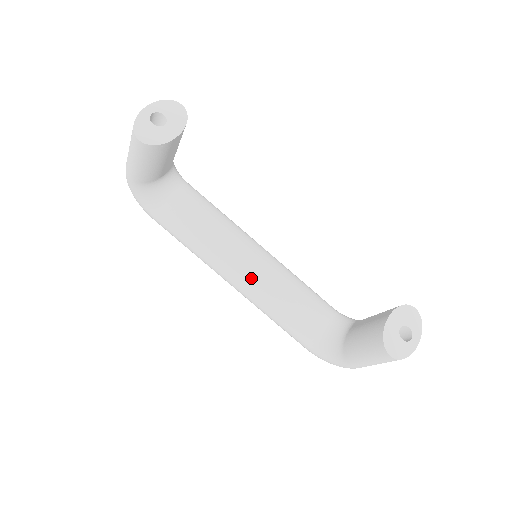
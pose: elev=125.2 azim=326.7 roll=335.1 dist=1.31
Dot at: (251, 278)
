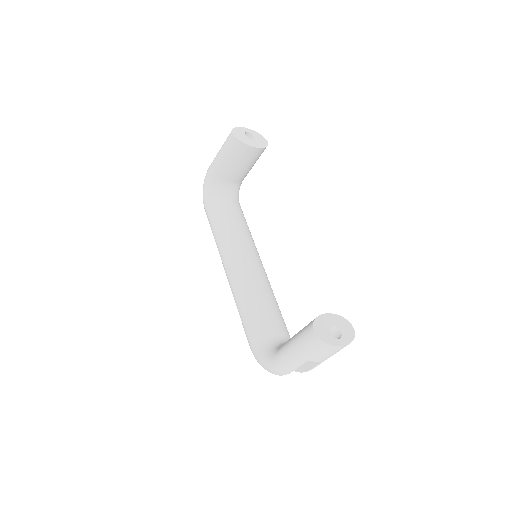
Dot at: (243, 269)
